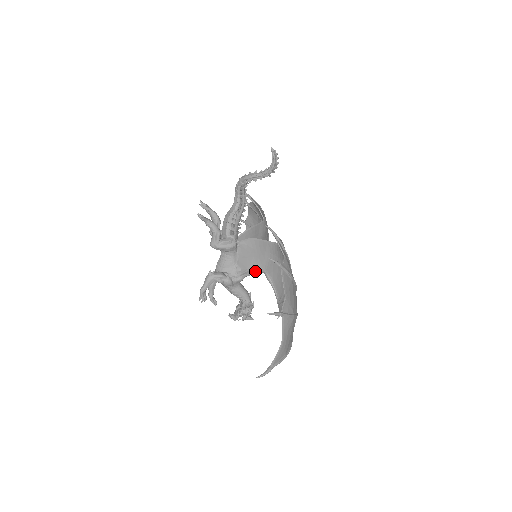
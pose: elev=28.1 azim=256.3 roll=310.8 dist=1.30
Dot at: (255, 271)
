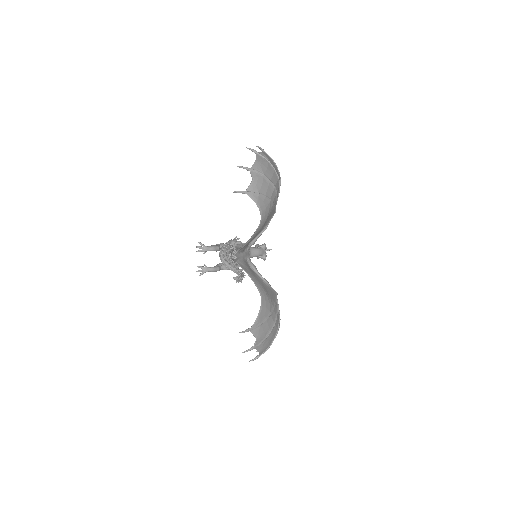
Dot at: occluded
